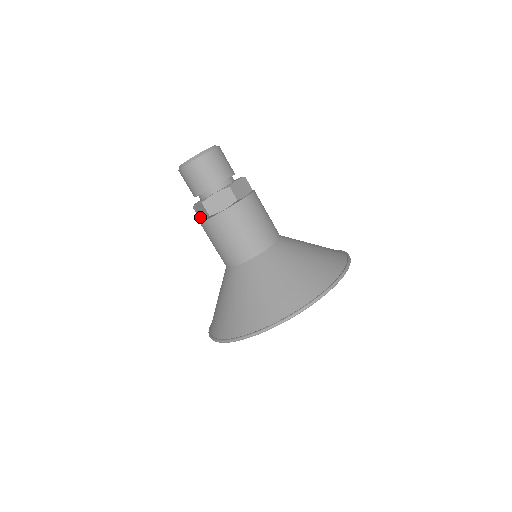
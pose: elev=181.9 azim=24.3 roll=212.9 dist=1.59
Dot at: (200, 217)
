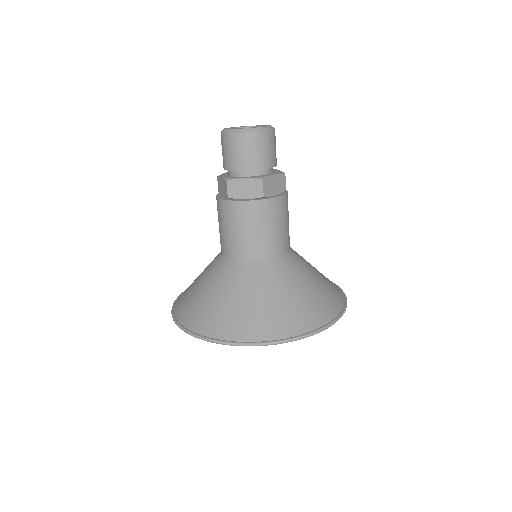
Dot at: (233, 195)
